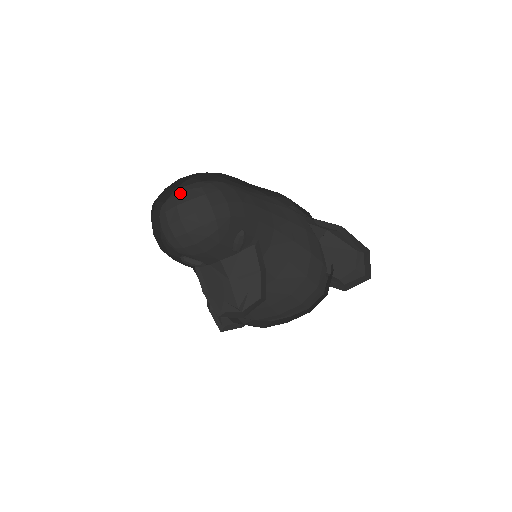
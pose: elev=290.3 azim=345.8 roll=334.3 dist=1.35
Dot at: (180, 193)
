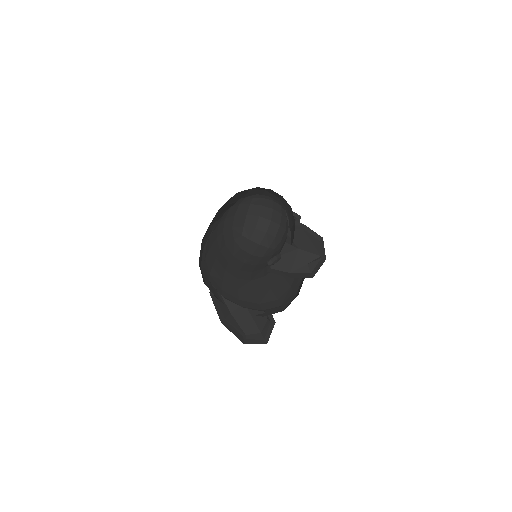
Dot at: (248, 212)
